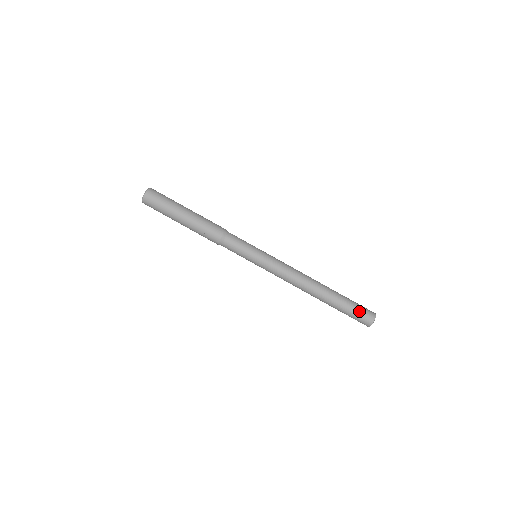
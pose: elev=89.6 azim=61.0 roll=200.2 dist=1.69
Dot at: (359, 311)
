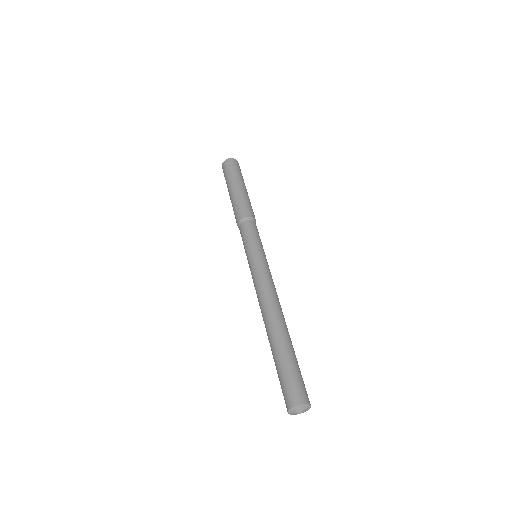
Dot at: (292, 379)
